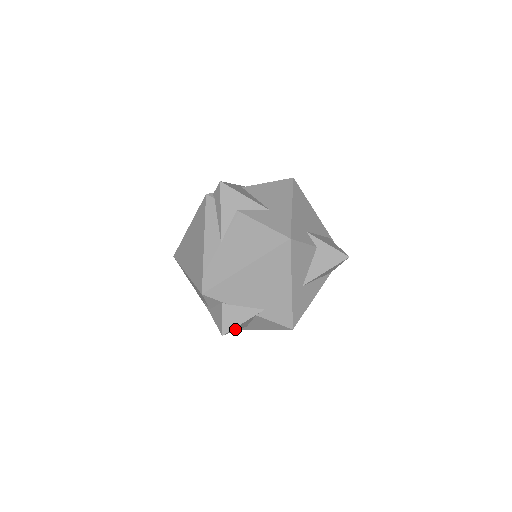
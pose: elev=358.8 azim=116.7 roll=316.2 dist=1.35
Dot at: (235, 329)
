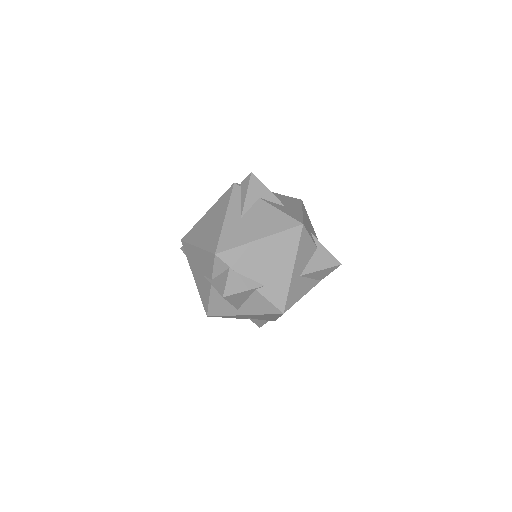
Dot at: (233, 299)
